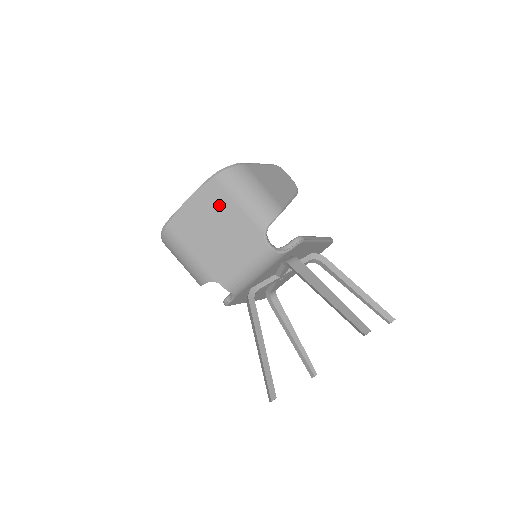
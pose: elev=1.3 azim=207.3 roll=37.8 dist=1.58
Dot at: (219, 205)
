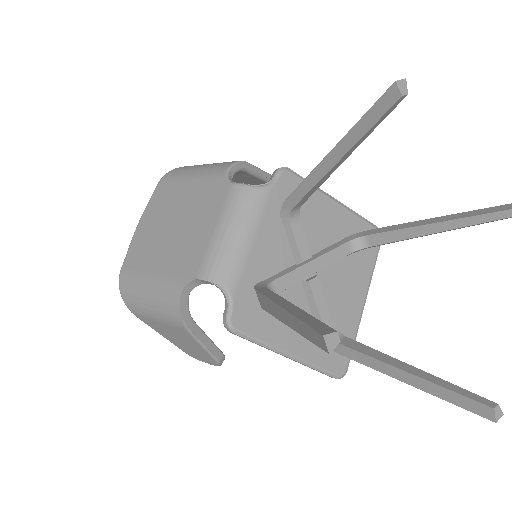
Dot at: (169, 200)
